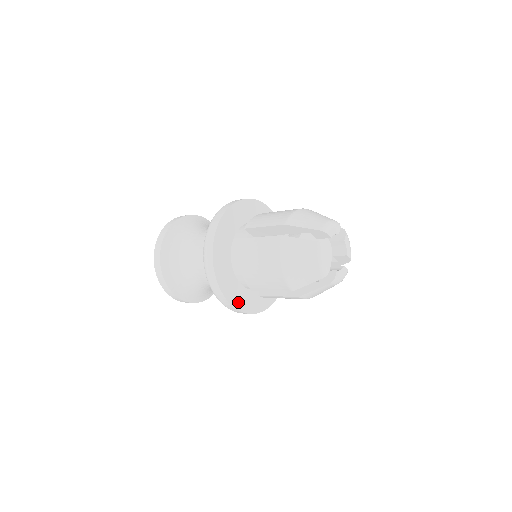
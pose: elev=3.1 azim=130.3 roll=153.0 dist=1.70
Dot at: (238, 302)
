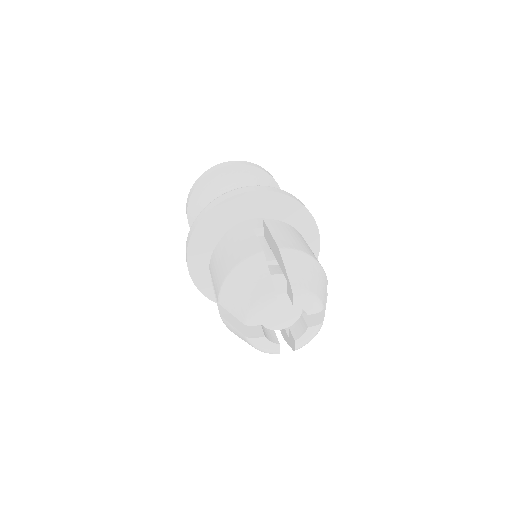
Dot at: (196, 265)
